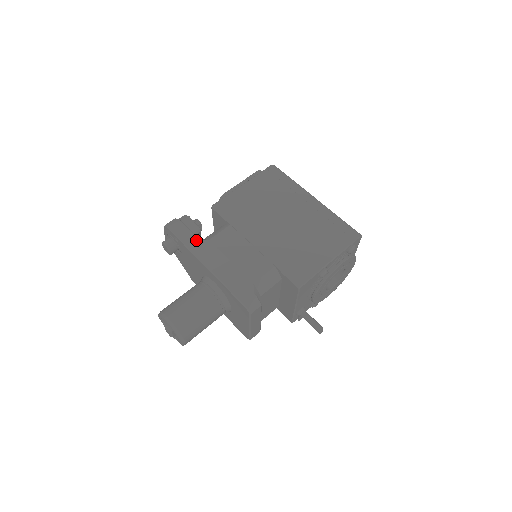
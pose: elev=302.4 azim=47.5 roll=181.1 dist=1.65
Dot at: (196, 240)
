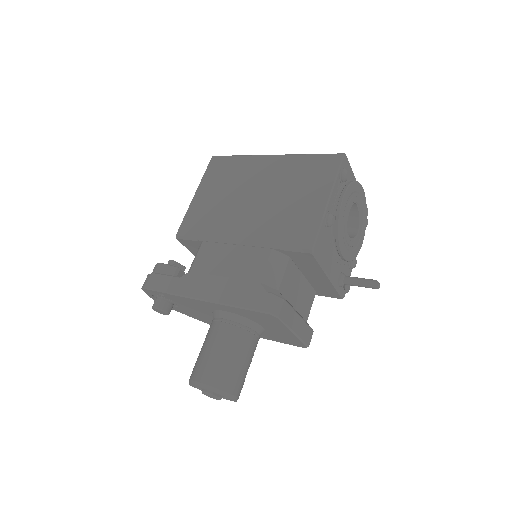
Dot at: (177, 281)
